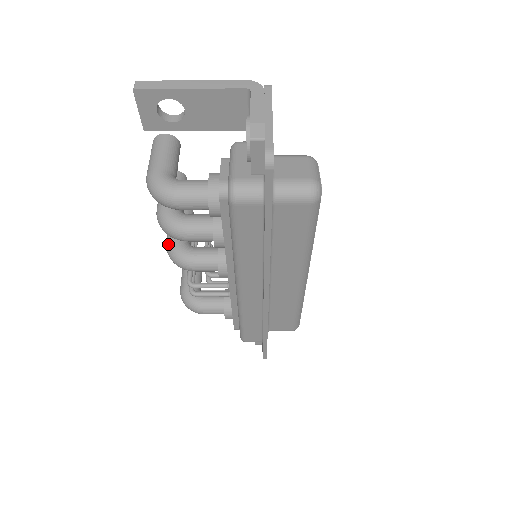
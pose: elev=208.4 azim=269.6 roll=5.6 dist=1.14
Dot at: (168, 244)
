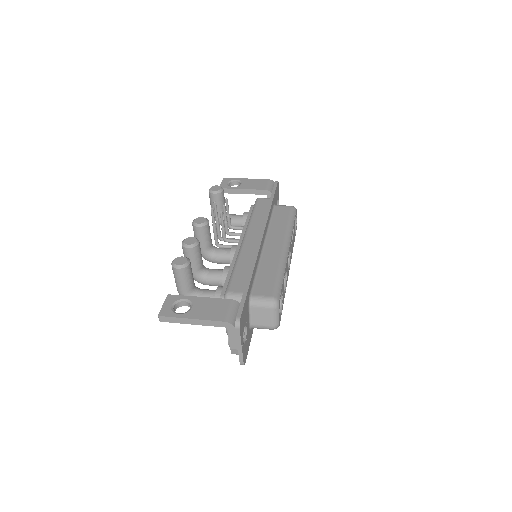
Dot at: occluded
